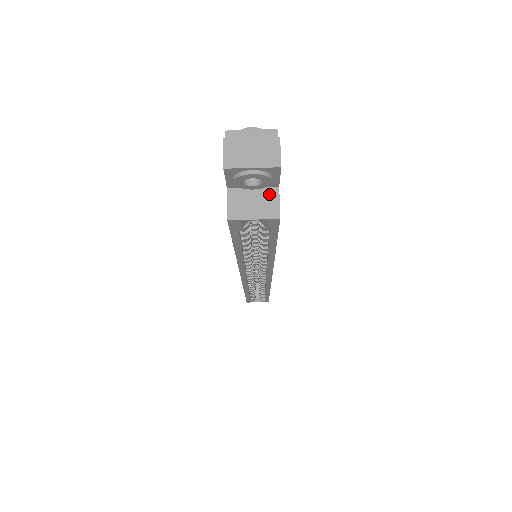
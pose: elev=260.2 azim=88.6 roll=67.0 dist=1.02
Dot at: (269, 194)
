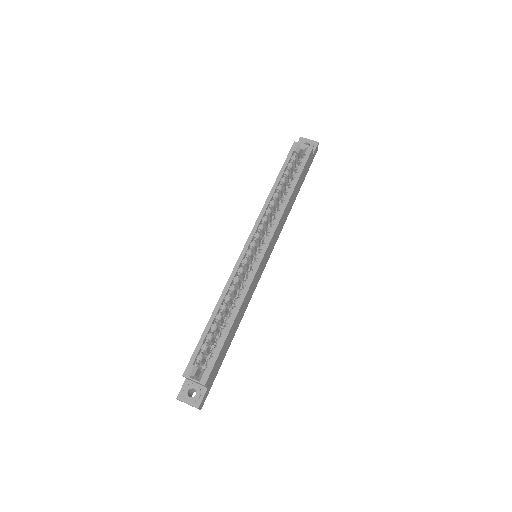
Dot at: occluded
